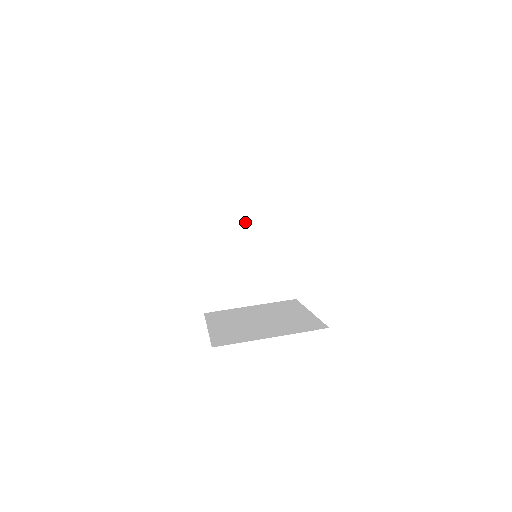
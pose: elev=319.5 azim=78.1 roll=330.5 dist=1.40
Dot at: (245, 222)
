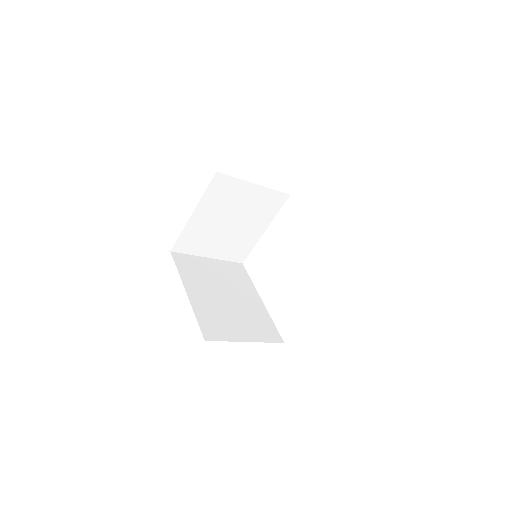
Dot at: (221, 278)
